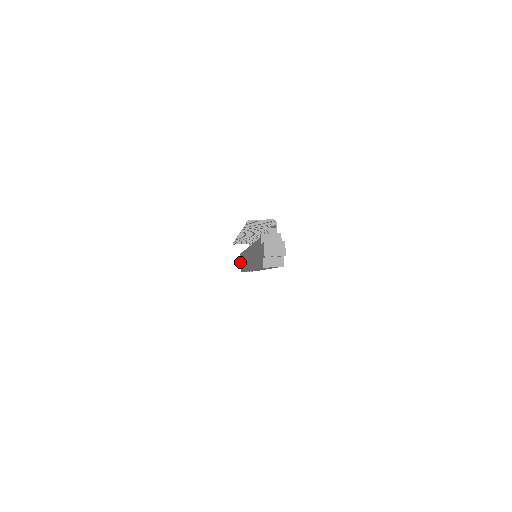
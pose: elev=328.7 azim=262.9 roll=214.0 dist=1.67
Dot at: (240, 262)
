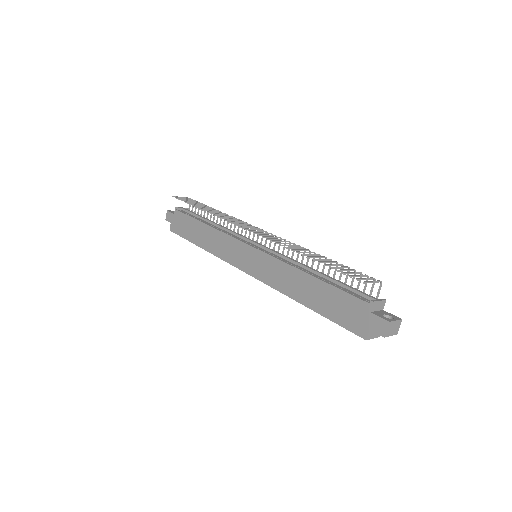
Dot at: (174, 219)
